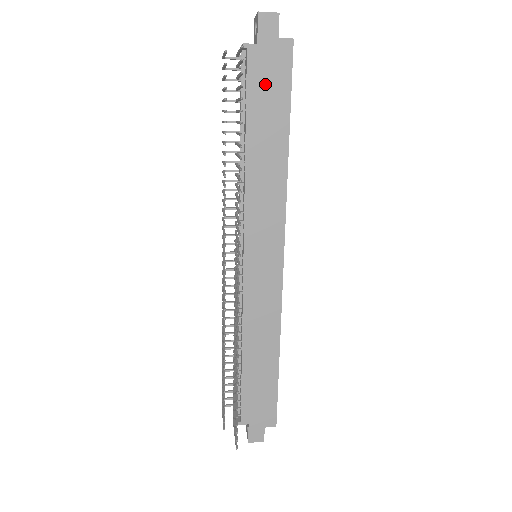
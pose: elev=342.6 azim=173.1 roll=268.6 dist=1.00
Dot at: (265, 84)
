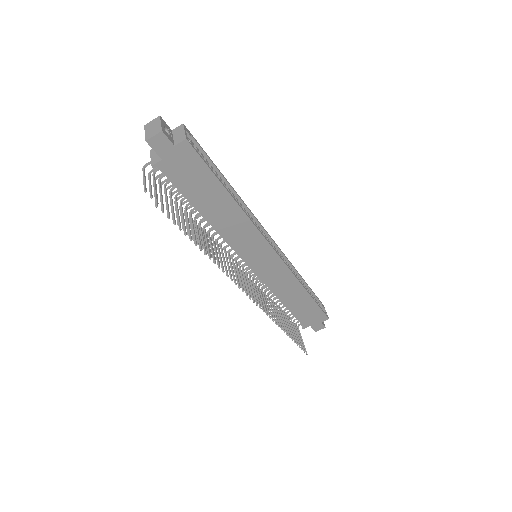
Dot at: (188, 177)
